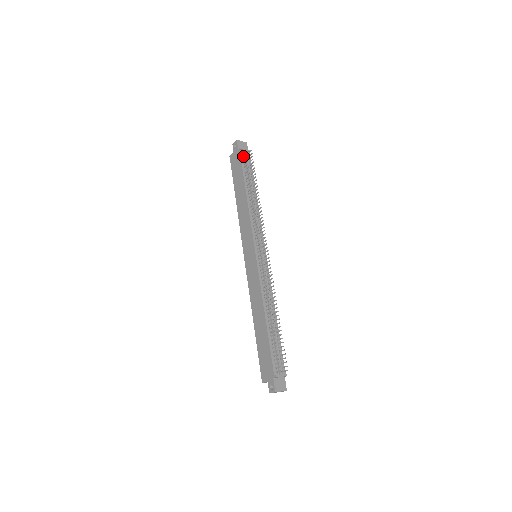
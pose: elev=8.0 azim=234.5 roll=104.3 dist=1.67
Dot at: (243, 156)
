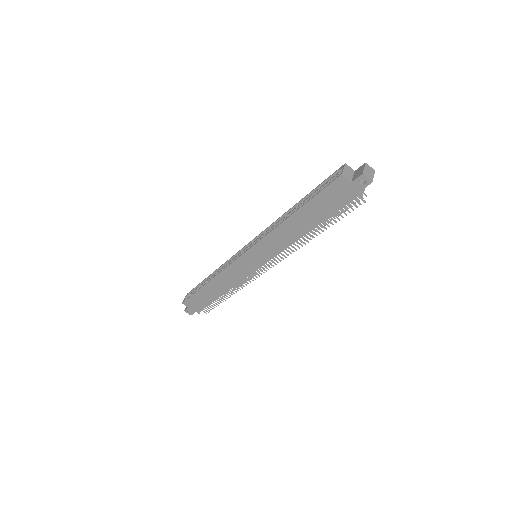
Dot at: (353, 198)
